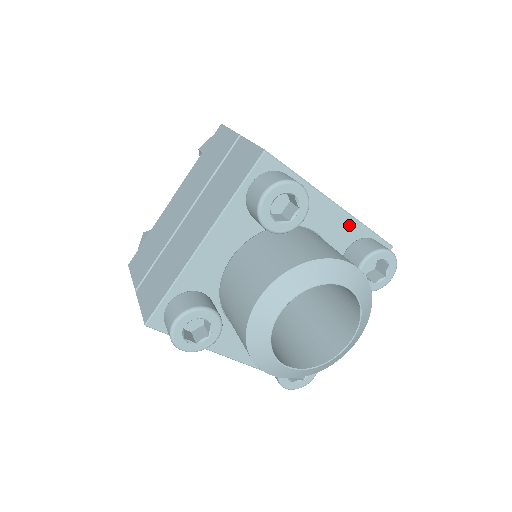
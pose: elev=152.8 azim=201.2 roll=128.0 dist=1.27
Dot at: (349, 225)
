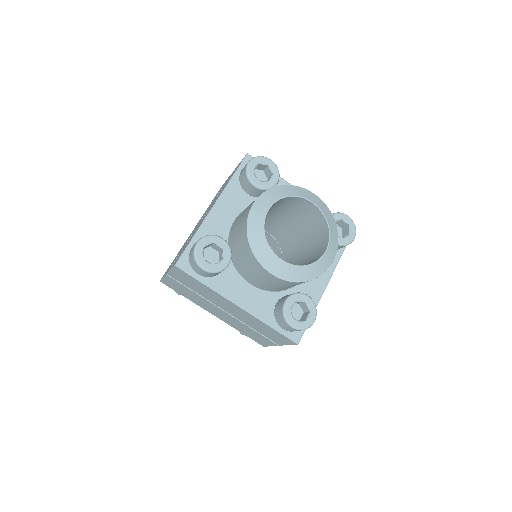
Dot at: occluded
